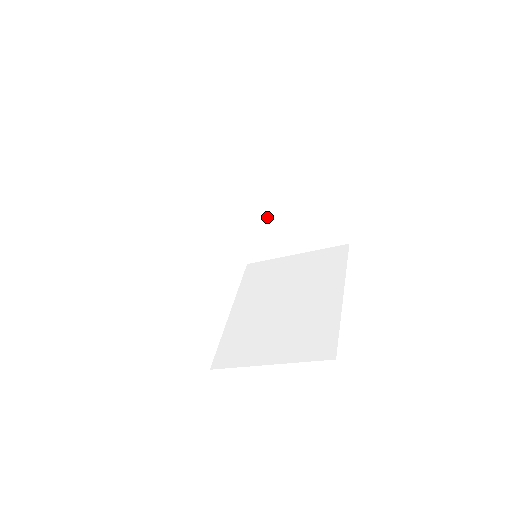
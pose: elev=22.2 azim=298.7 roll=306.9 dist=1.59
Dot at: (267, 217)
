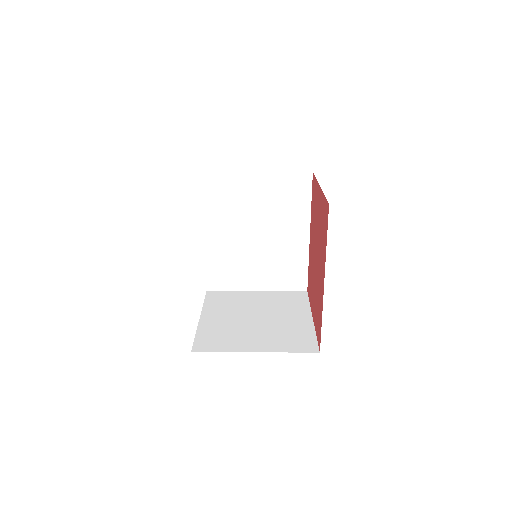
Dot at: occluded
